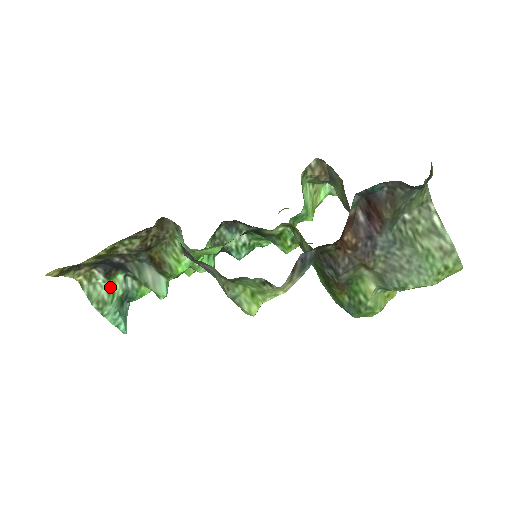
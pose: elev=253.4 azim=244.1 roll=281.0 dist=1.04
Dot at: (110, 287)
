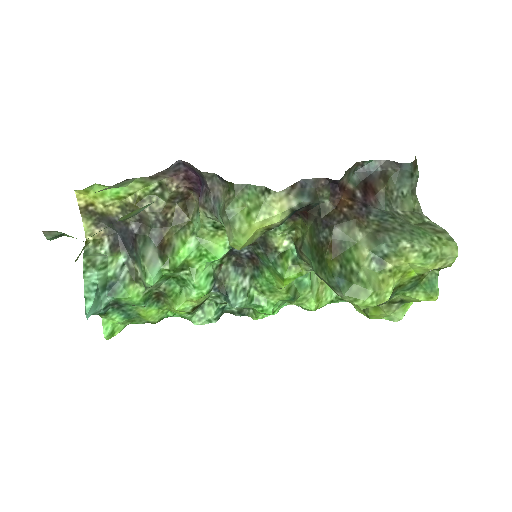
Dot at: (107, 260)
